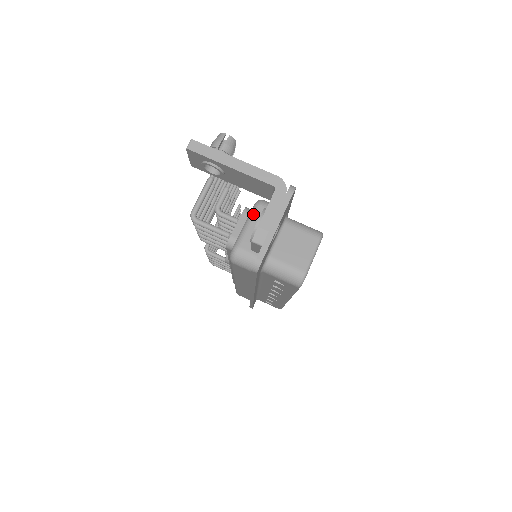
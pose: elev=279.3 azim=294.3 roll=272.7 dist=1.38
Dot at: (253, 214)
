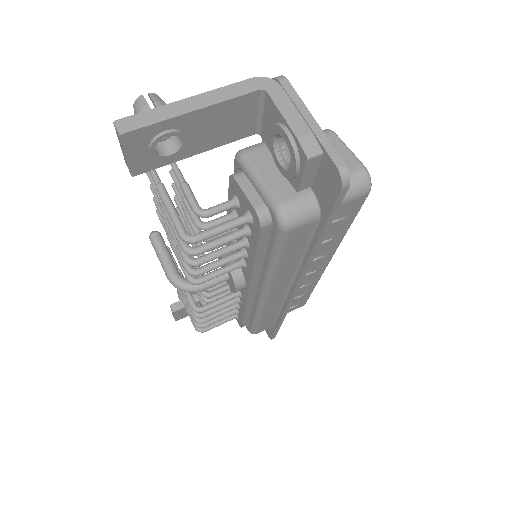
Dot at: (251, 165)
